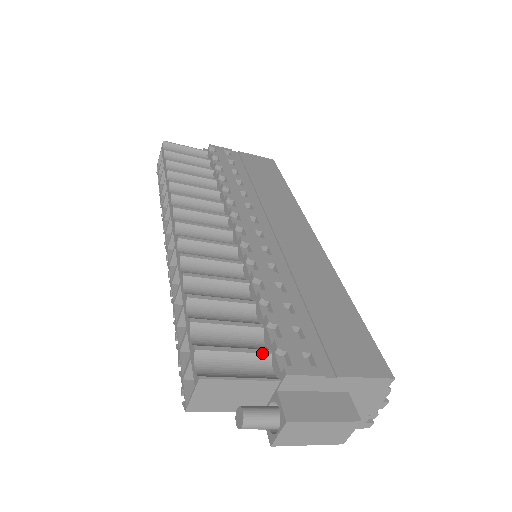
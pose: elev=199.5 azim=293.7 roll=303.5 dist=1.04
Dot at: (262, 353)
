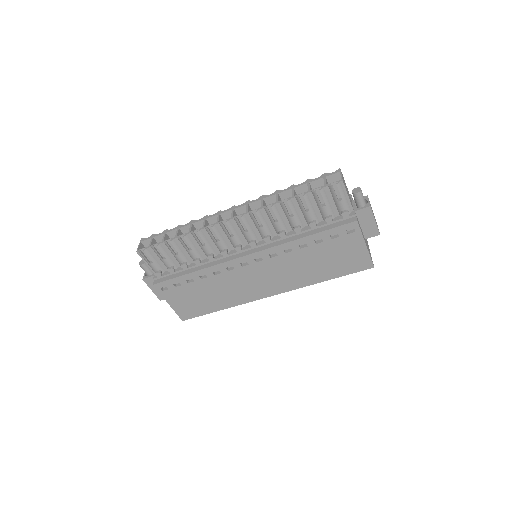
Dot at: occluded
